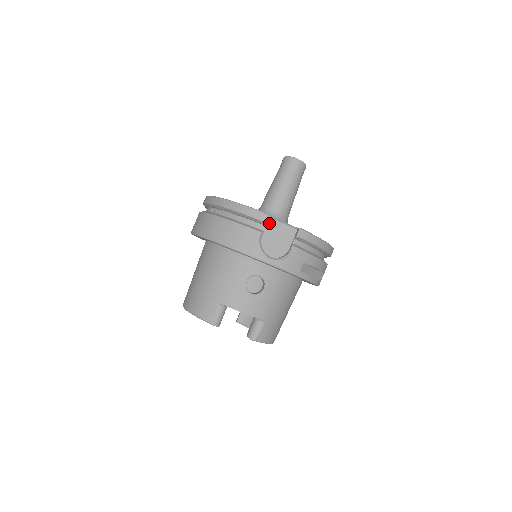
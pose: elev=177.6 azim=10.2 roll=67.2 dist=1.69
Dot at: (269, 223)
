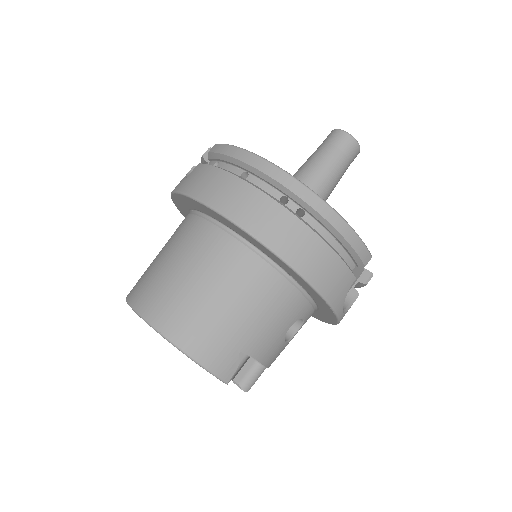
Dot at: occluded
